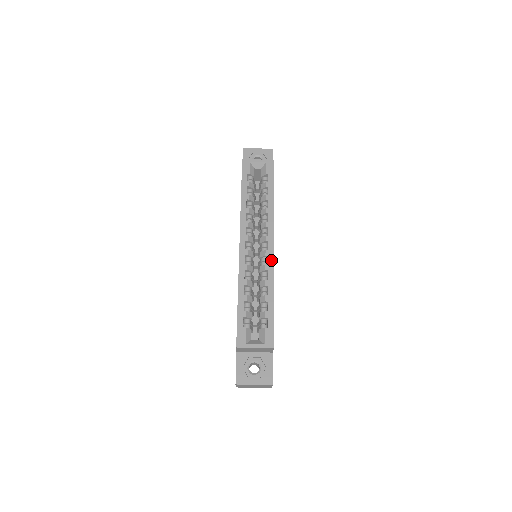
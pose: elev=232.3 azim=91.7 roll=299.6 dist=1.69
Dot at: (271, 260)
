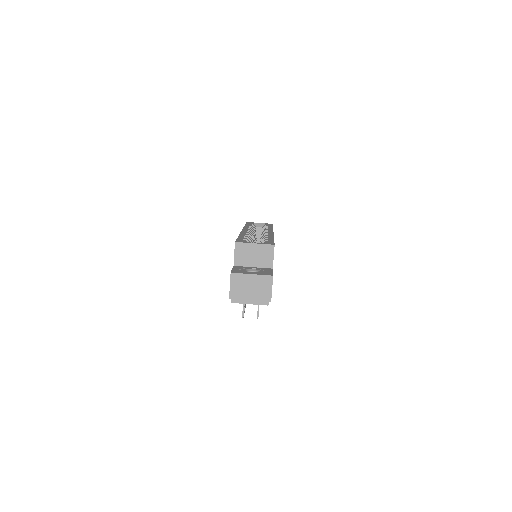
Dot at: (271, 233)
